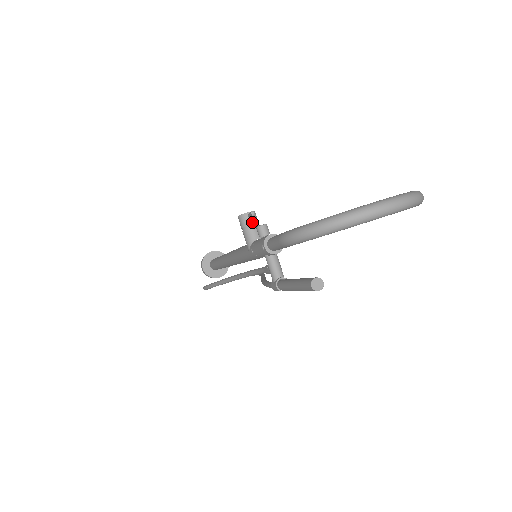
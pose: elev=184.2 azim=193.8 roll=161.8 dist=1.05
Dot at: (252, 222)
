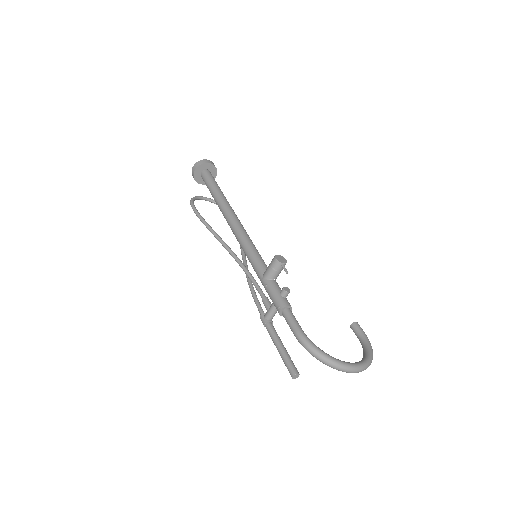
Dot at: (280, 269)
